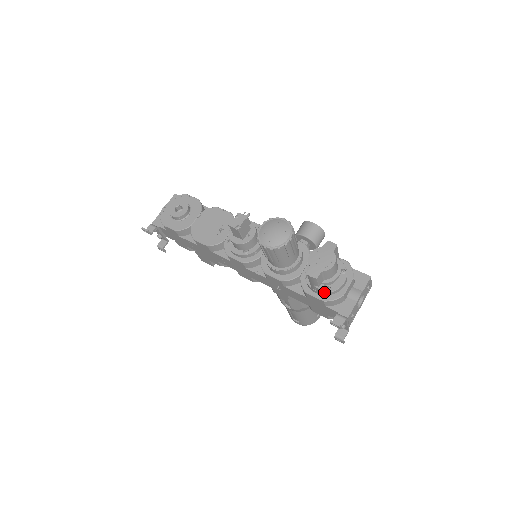
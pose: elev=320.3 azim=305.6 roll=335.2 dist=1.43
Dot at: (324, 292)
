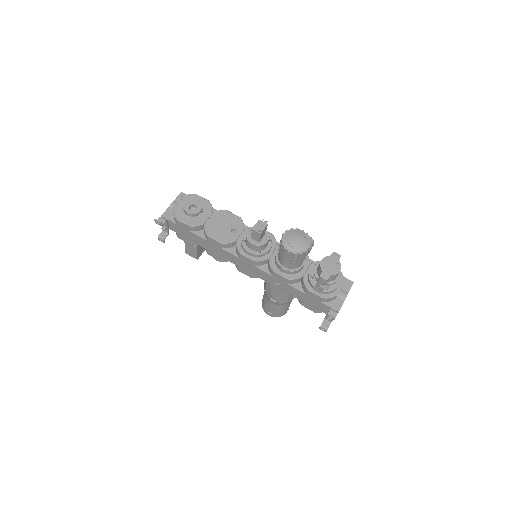
Dot at: (325, 291)
